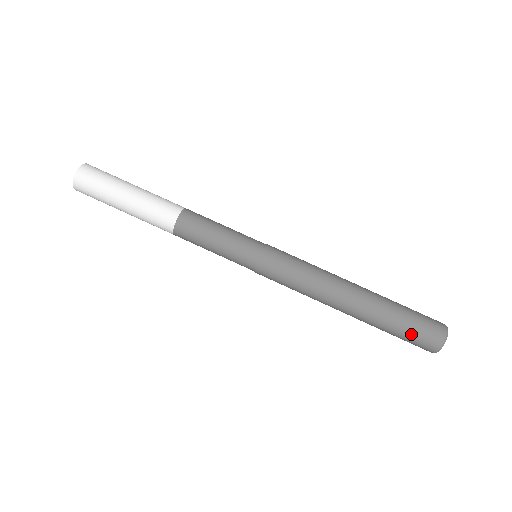
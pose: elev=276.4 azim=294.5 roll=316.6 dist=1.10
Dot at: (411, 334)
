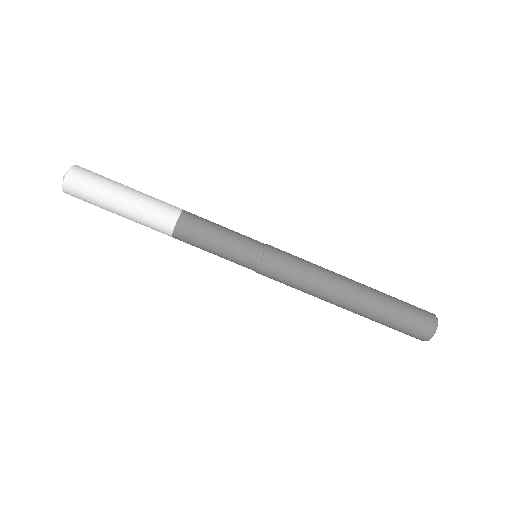
Dot at: (402, 329)
